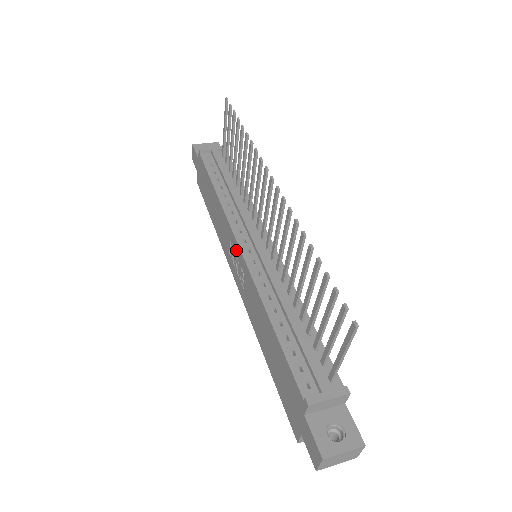
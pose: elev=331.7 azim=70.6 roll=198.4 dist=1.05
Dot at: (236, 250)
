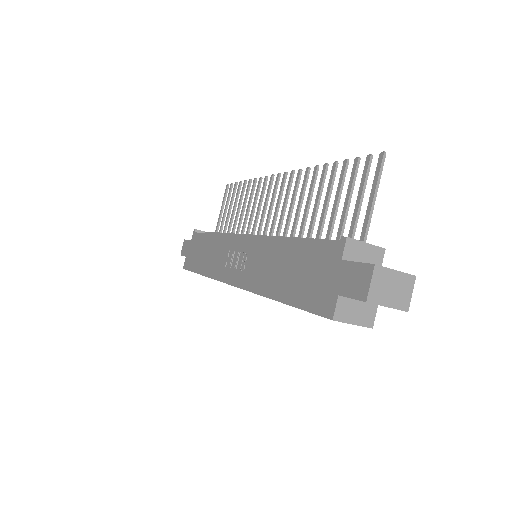
Dot at: (238, 245)
